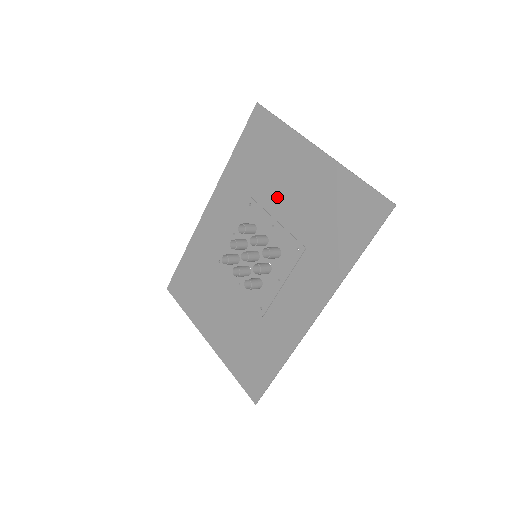
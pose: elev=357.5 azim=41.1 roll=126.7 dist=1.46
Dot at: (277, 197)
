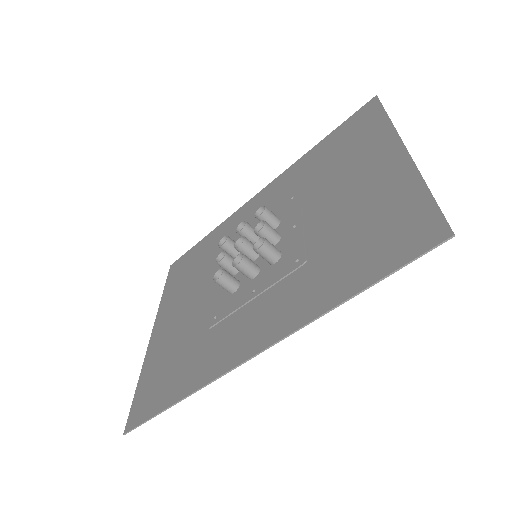
Dot at: (322, 195)
